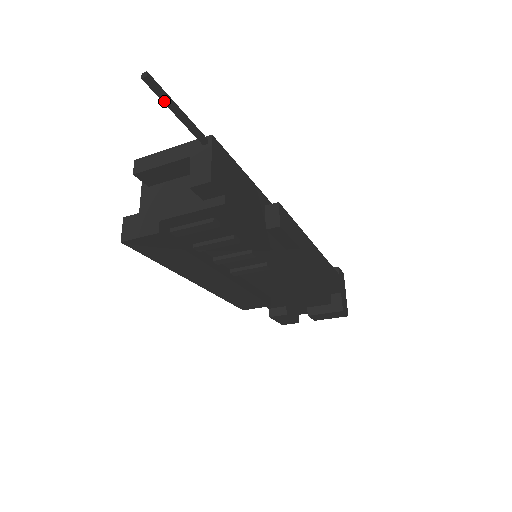
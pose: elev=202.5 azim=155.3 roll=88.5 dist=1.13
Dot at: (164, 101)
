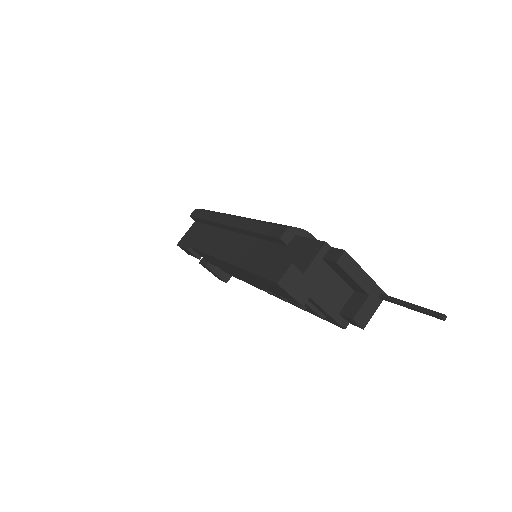
Dot at: (422, 311)
